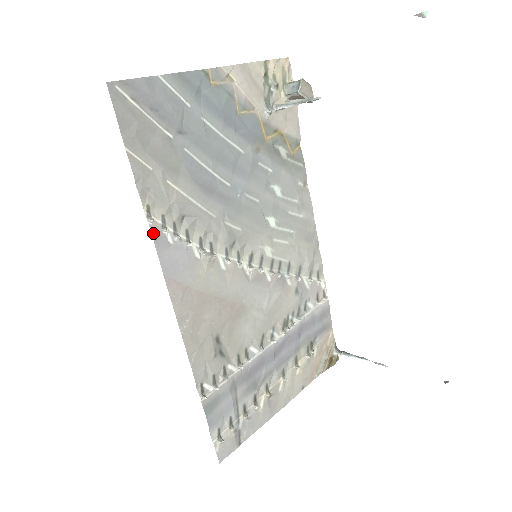
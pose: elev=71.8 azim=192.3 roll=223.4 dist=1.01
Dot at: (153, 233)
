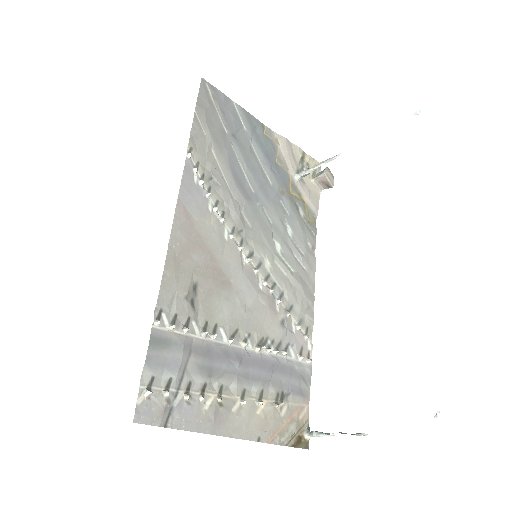
Dot at: (186, 164)
